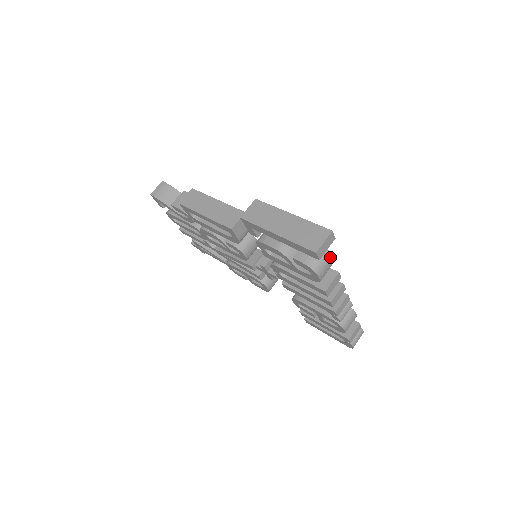
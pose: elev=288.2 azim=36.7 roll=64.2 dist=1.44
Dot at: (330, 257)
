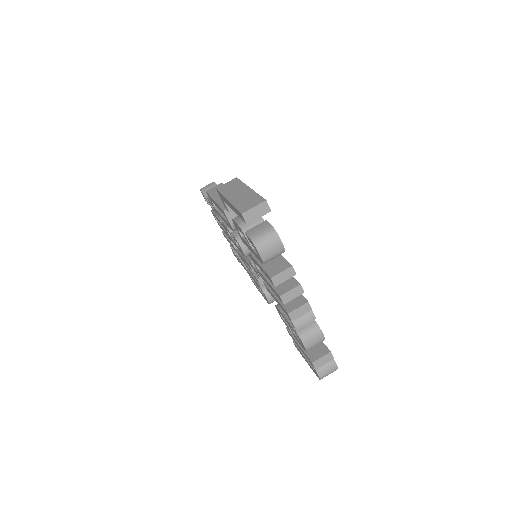
Dot at: (277, 240)
